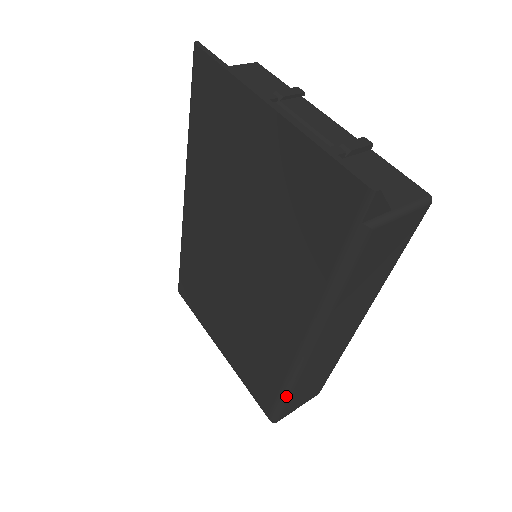
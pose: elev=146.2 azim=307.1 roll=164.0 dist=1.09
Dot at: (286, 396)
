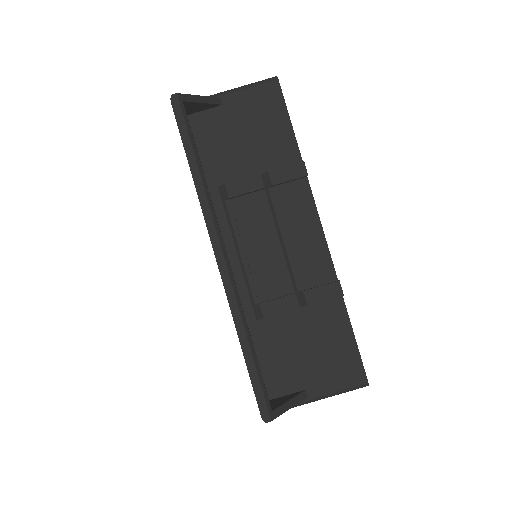
Dot at: occluded
